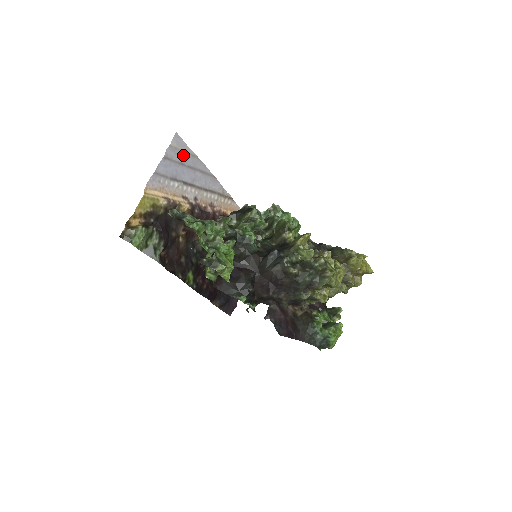
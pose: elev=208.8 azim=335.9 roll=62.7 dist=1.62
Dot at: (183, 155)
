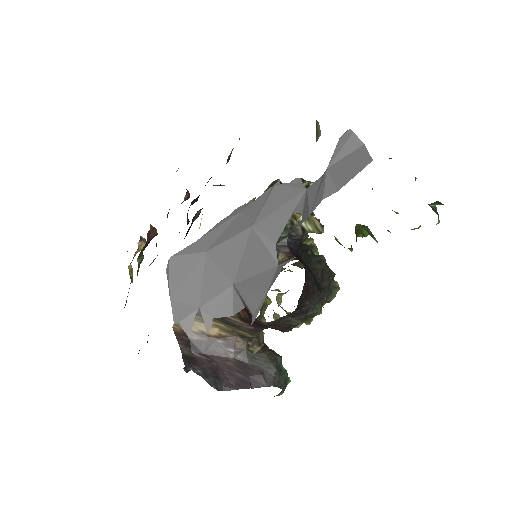
Dot at: occluded
